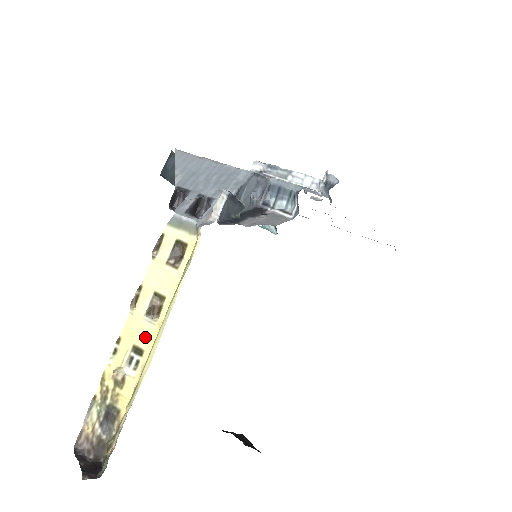
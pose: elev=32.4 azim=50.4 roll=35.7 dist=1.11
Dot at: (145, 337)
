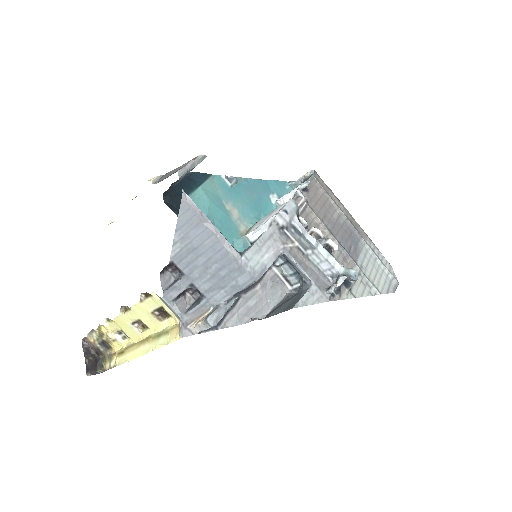
Dot at: (131, 334)
